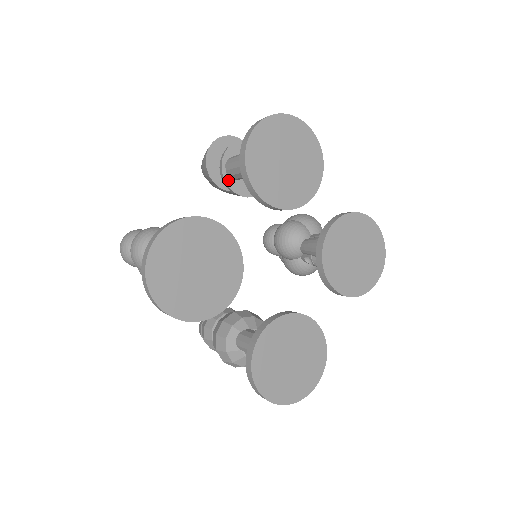
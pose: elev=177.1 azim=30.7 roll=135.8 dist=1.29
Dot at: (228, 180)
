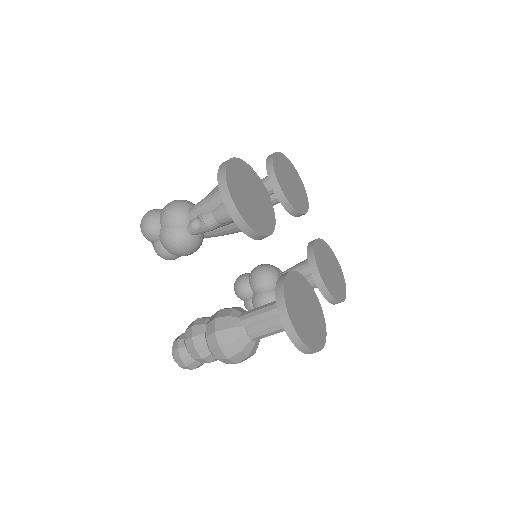
Dot at: occluded
